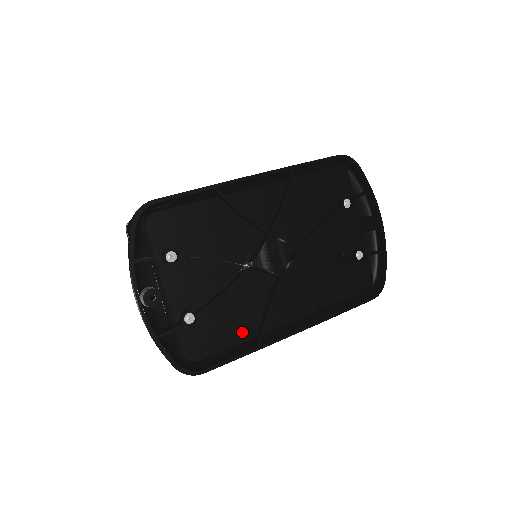
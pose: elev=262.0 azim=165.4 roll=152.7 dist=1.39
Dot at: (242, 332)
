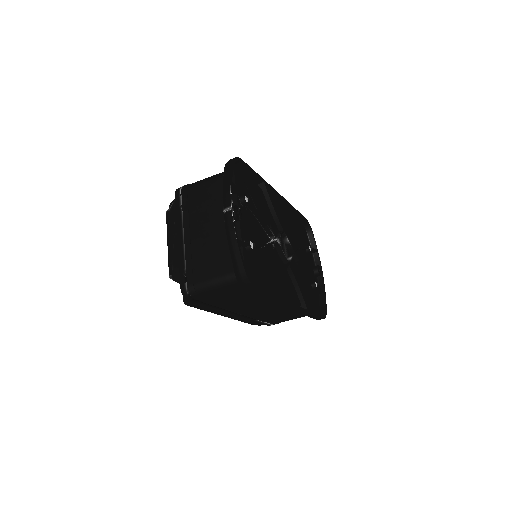
Dot at: (270, 282)
